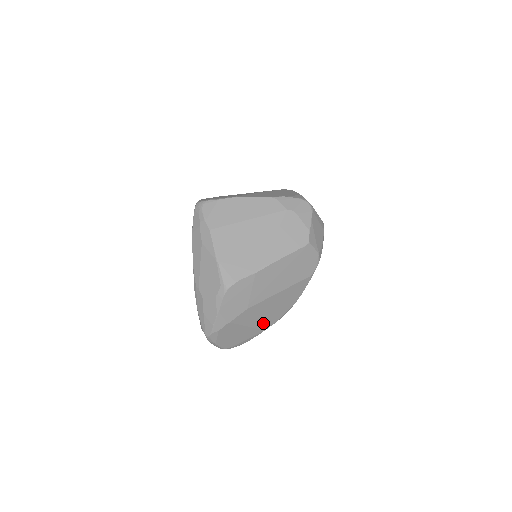
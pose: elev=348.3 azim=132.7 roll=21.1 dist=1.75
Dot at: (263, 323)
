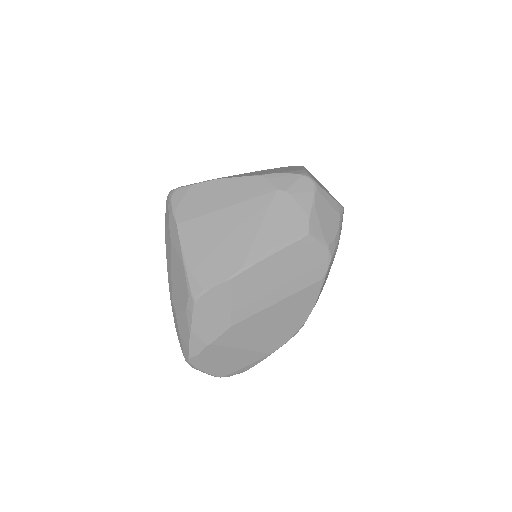
Dot at: (265, 344)
